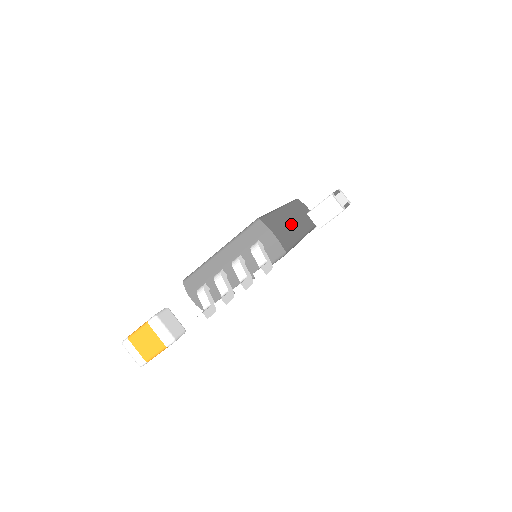
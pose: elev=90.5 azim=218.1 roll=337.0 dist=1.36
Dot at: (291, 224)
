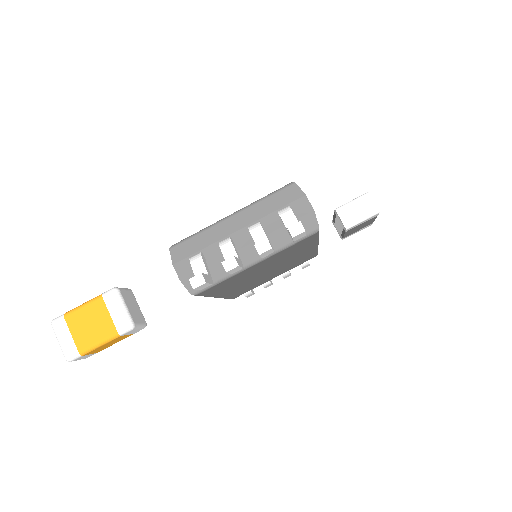
Dot at: occluded
